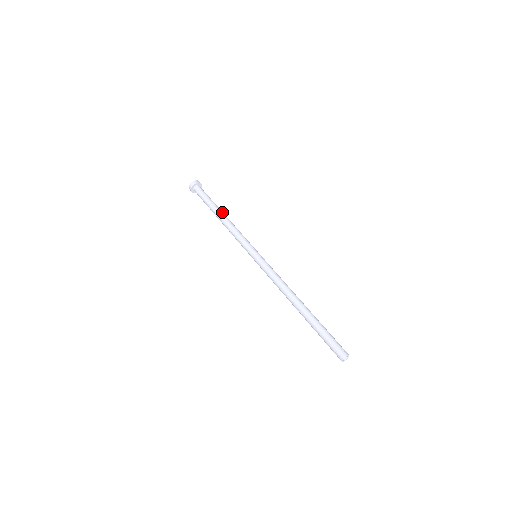
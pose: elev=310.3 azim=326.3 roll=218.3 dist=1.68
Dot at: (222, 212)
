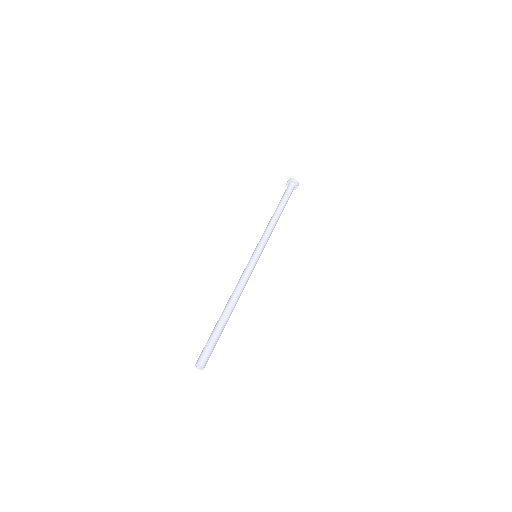
Dot at: (281, 213)
